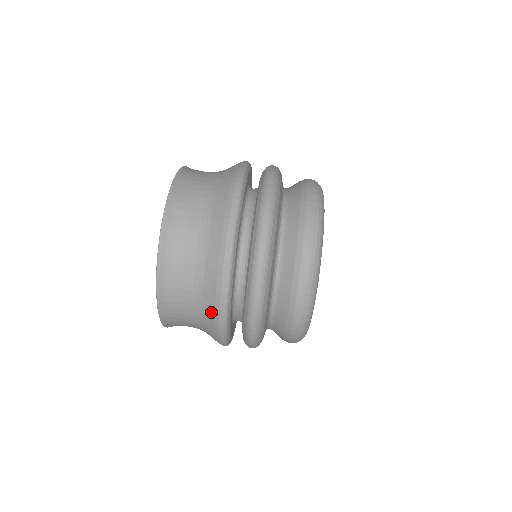
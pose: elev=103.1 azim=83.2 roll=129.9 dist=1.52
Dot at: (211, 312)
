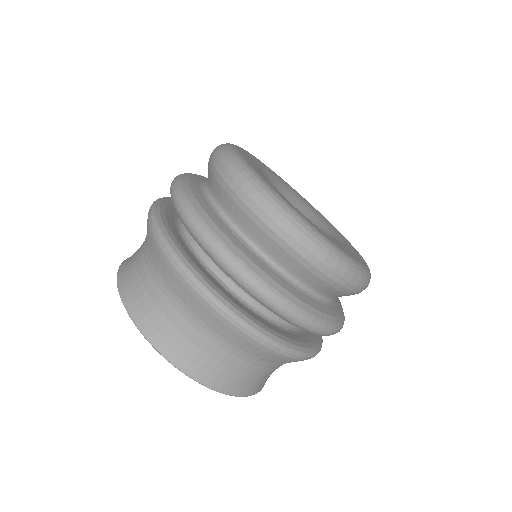
Dot at: occluded
